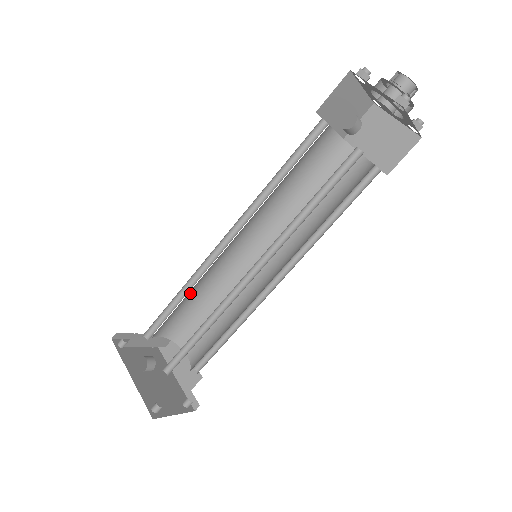
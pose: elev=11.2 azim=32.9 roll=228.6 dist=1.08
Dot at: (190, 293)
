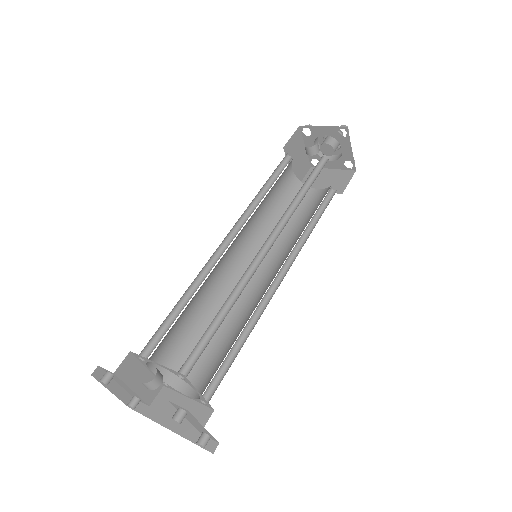
Dot at: (190, 307)
